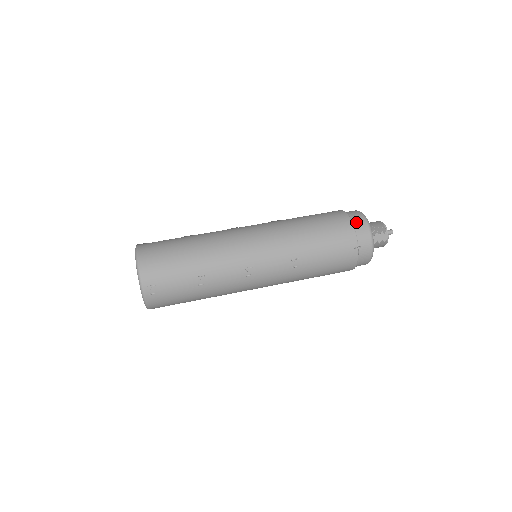
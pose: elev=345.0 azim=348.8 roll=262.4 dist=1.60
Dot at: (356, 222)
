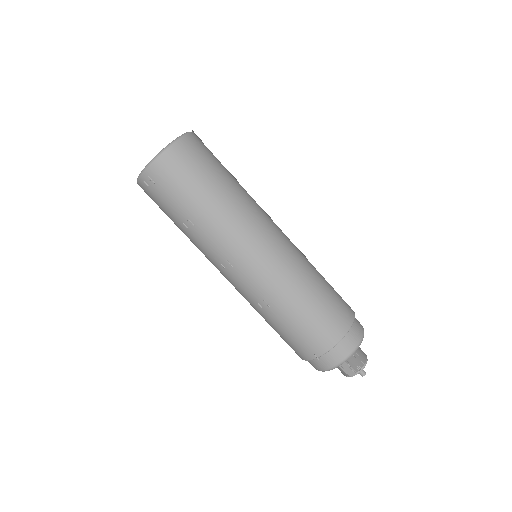
Dot at: (345, 343)
